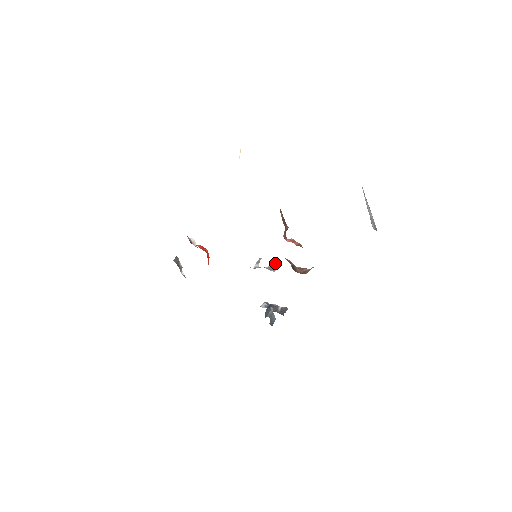
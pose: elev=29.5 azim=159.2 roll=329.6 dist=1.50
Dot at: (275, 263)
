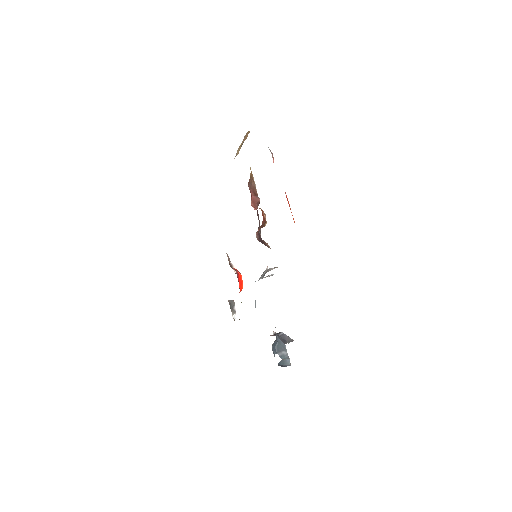
Dot at: (273, 268)
